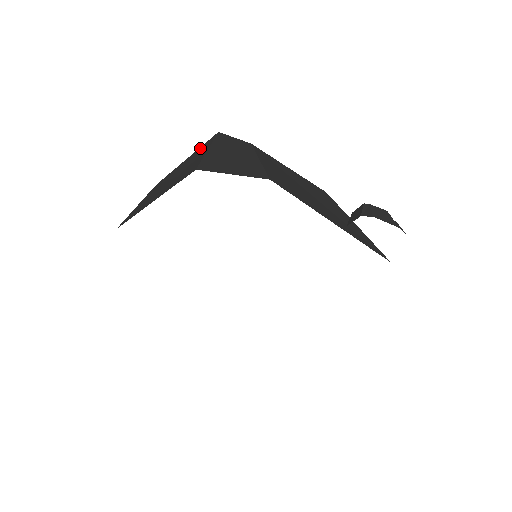
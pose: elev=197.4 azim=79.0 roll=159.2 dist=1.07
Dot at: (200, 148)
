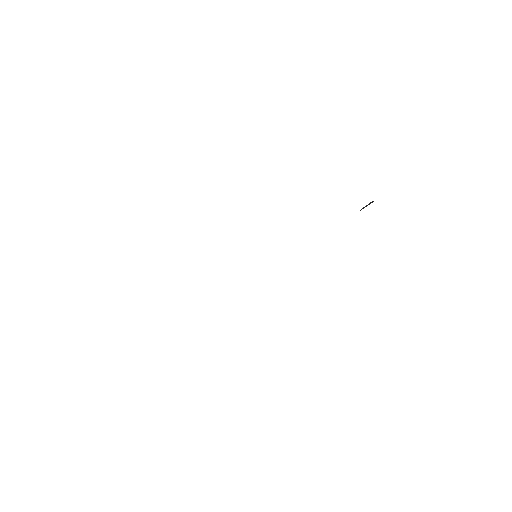
Dot at: occluded
